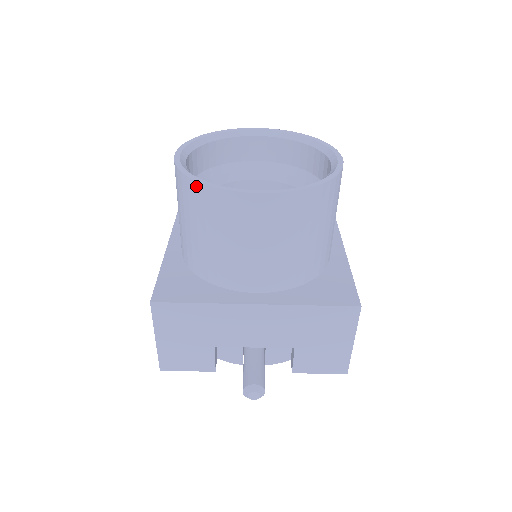
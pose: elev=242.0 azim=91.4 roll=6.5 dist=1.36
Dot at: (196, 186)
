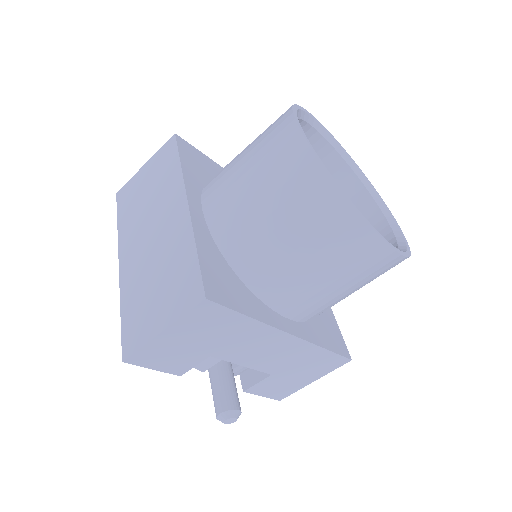
Dot at: (340, 201)
